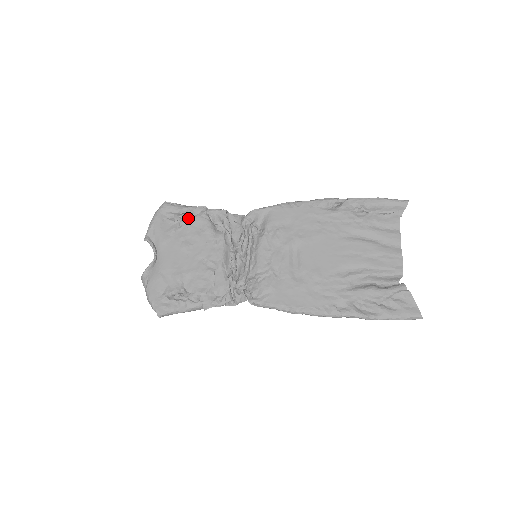
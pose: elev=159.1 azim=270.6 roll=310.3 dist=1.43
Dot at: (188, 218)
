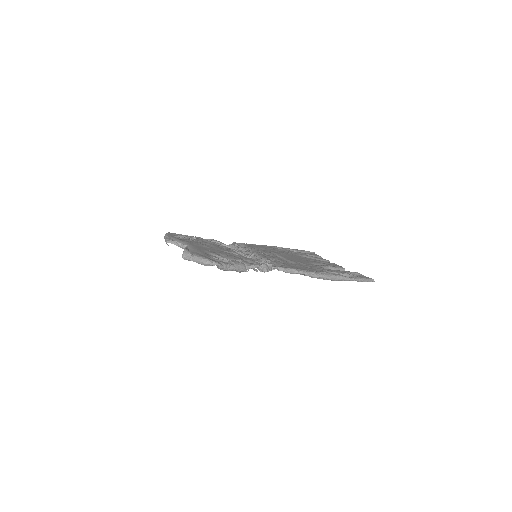
Dot at: occluded
